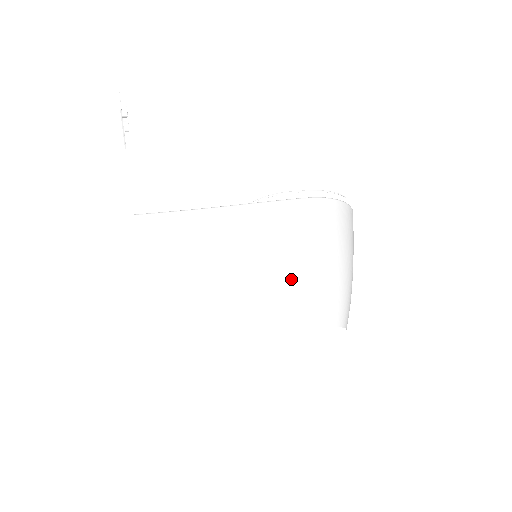
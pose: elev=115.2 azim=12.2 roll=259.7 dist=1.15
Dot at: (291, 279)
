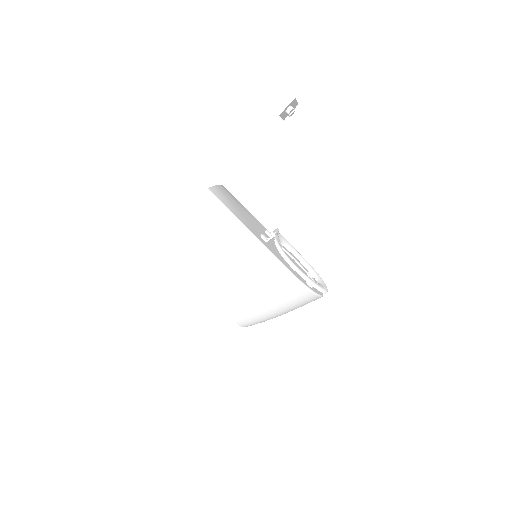
Dot at: (236, 290)
